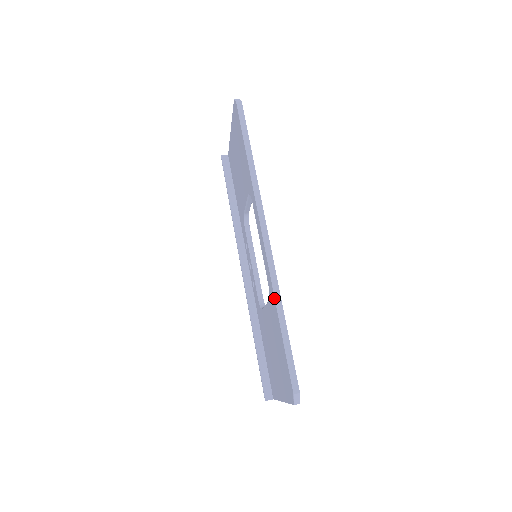
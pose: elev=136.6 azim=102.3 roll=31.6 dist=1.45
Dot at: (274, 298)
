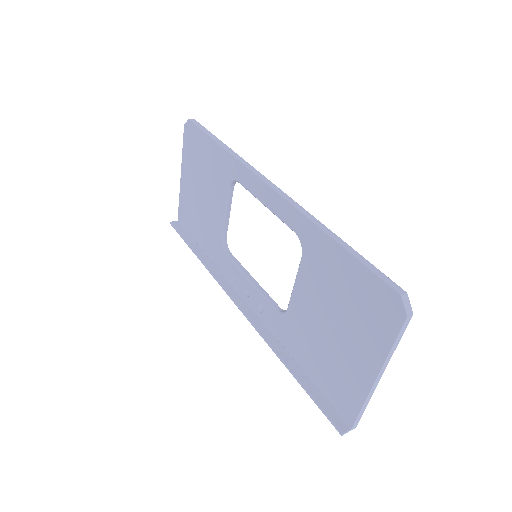
Dot at: (313, 224)
